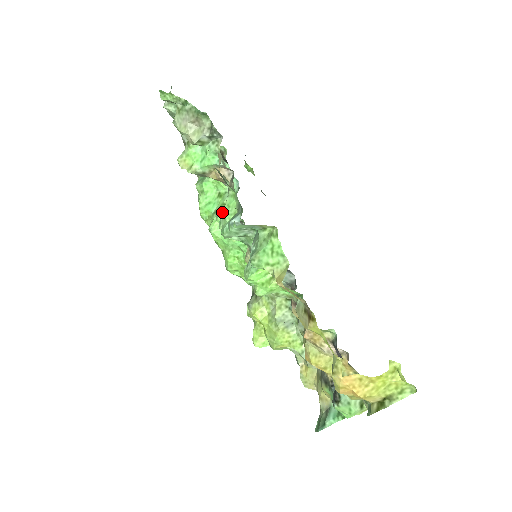
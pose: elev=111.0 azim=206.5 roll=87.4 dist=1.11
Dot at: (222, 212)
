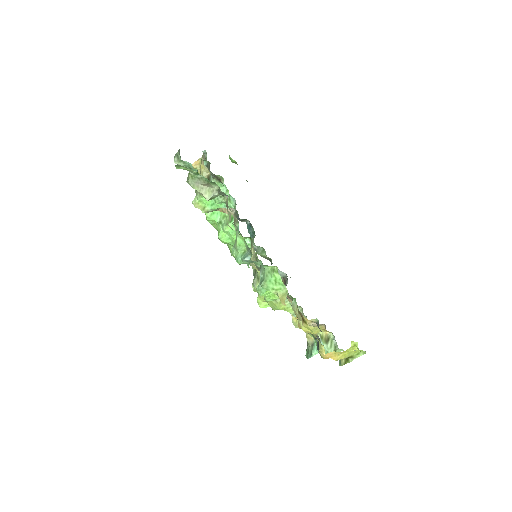
Dot at: (227, 226)
